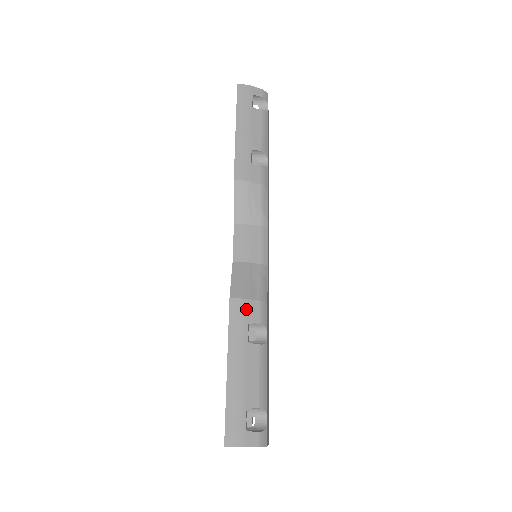
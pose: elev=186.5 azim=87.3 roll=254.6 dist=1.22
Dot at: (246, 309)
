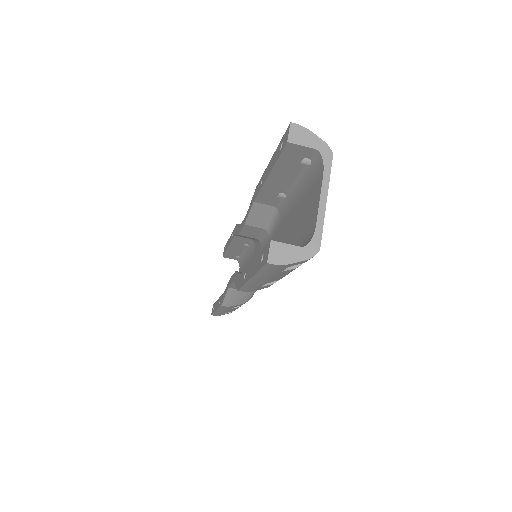
Dot at: occluded
